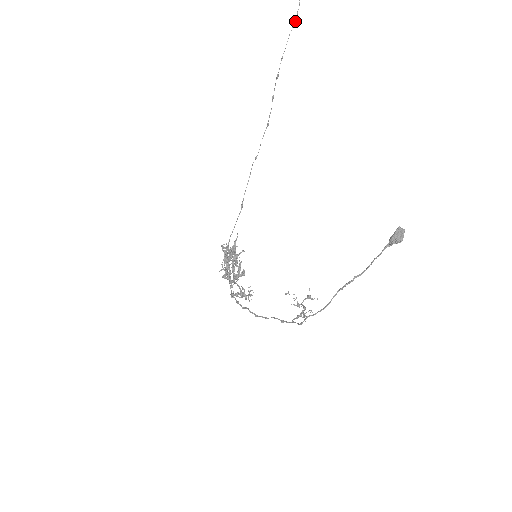
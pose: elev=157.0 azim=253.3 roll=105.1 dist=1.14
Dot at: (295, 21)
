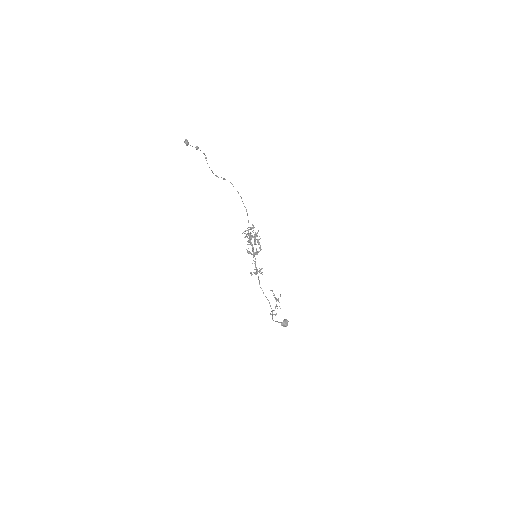
Dot at: (205, 158)
